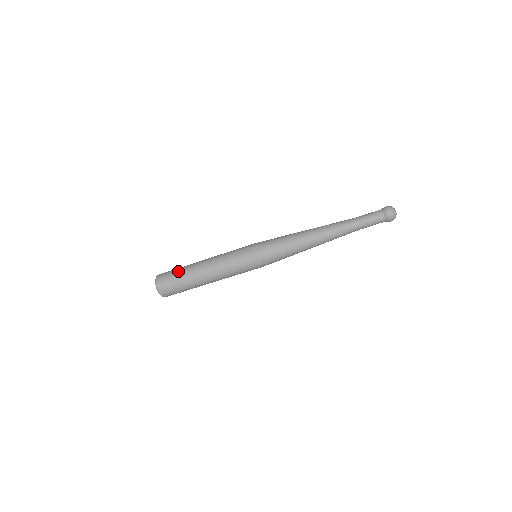
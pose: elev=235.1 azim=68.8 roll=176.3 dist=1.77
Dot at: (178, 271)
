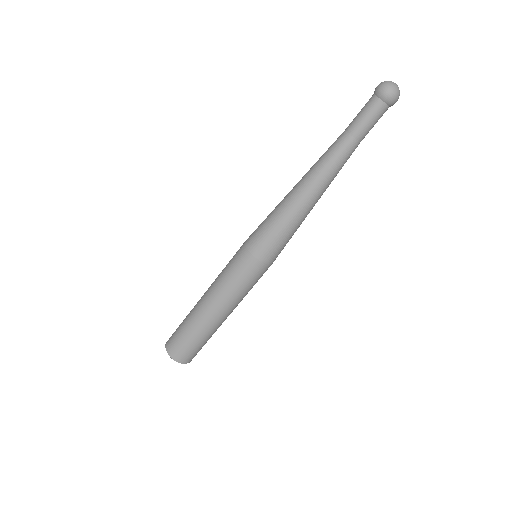
Dot at: (183, 320)
